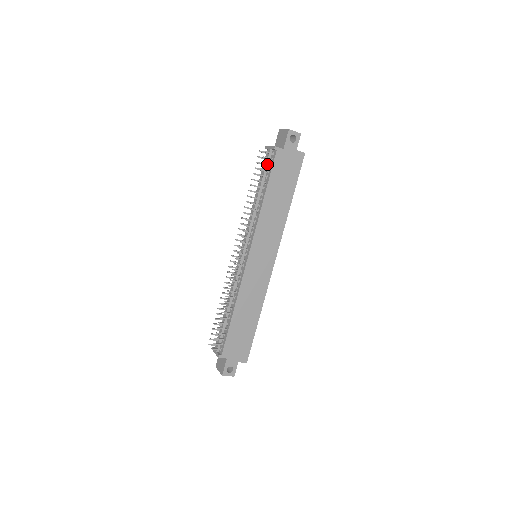
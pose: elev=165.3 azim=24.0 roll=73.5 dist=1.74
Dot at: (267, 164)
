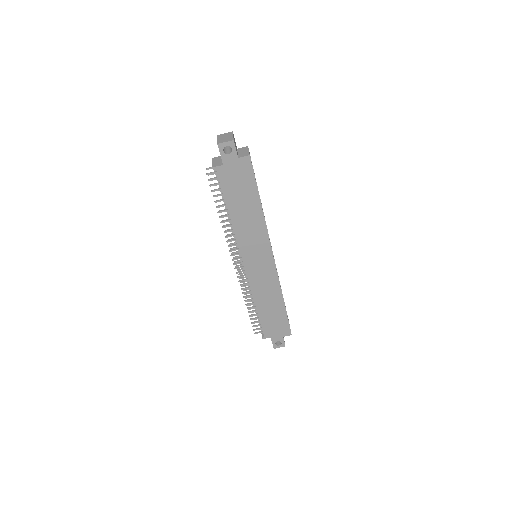
Dot at: (216, 184)
